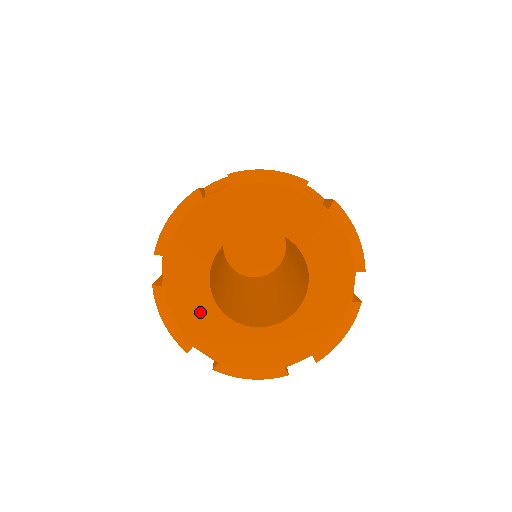
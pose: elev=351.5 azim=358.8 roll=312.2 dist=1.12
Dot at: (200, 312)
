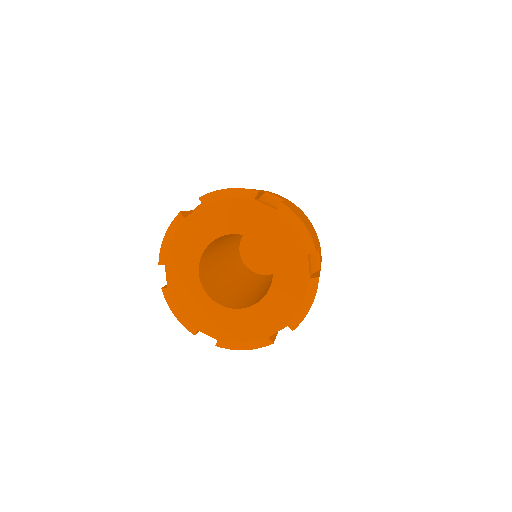
Dot at: (188, 253)
